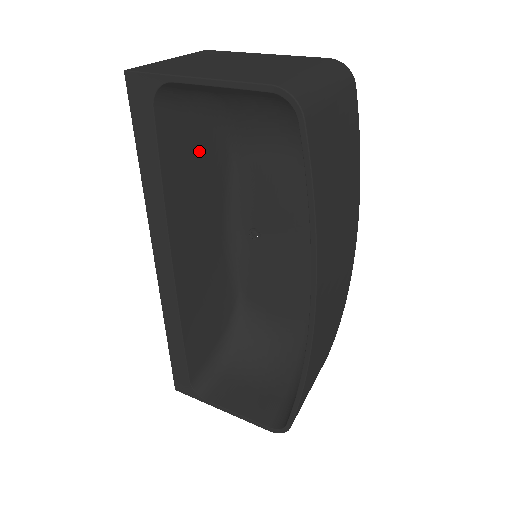
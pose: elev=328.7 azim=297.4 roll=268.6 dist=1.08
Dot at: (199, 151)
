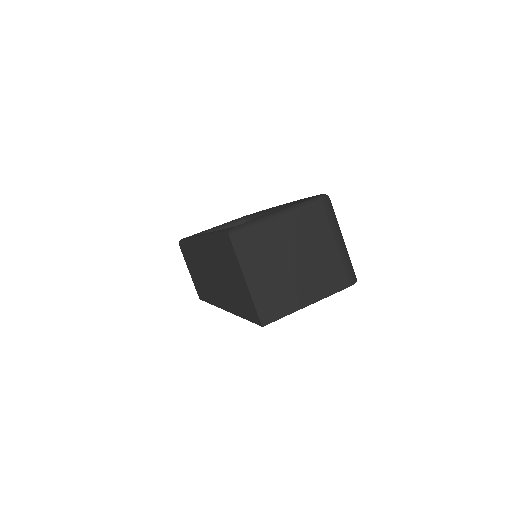
Dot at: occluded
